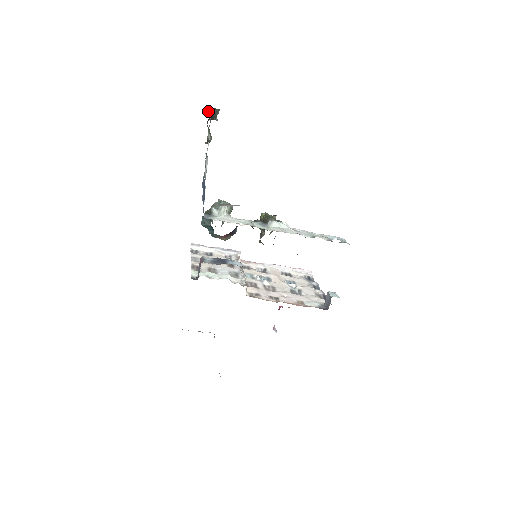
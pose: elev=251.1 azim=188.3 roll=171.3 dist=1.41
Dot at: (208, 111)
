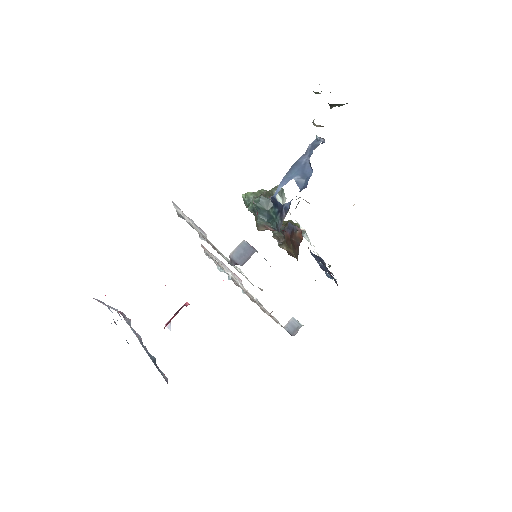
Dot at: occluded
